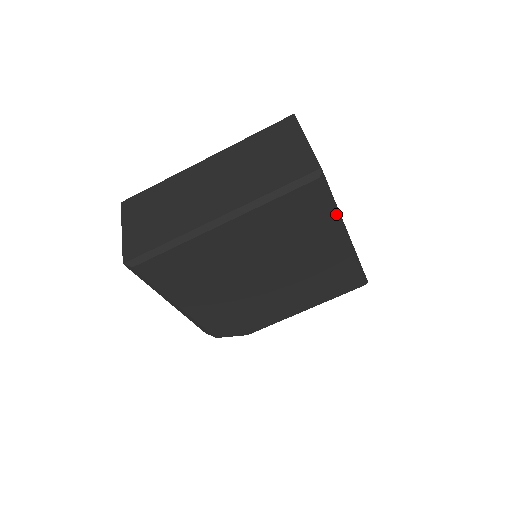
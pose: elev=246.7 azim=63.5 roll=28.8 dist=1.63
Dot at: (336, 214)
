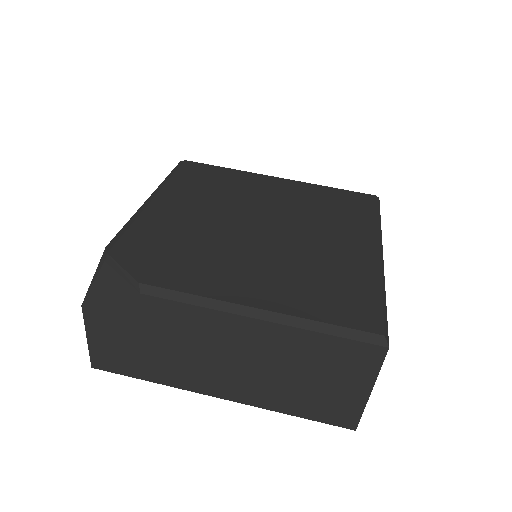
Dot at: (378, 224)
